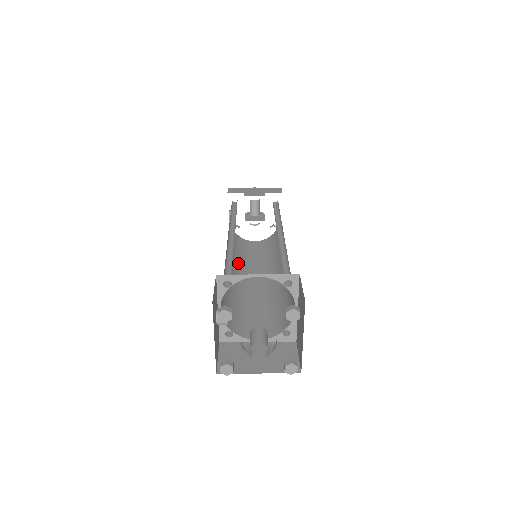
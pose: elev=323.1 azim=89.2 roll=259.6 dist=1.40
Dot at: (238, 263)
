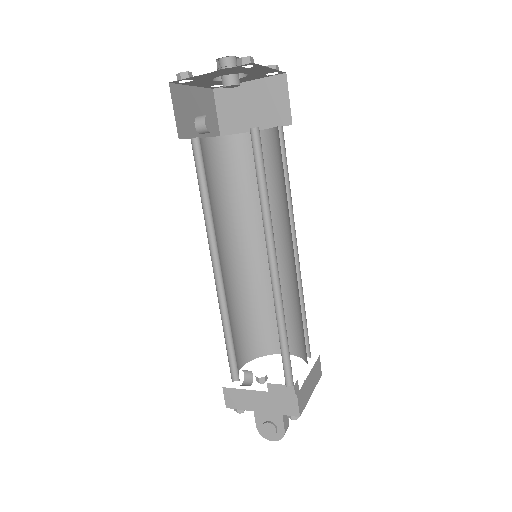
Dot at: occluded
